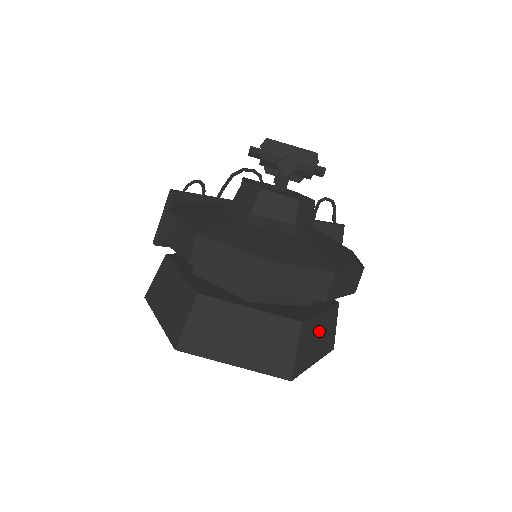
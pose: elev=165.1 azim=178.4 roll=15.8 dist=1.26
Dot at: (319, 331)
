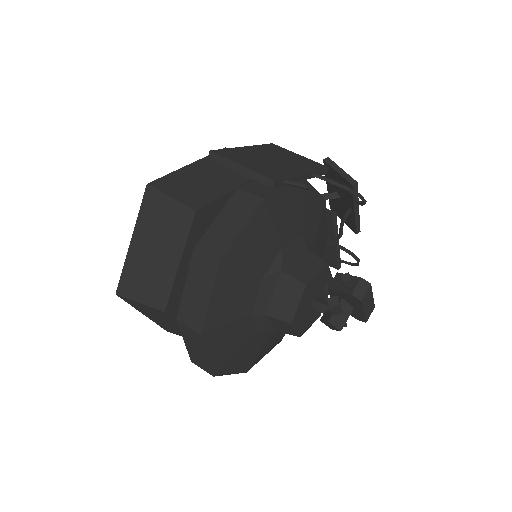
Dot at: occluded
